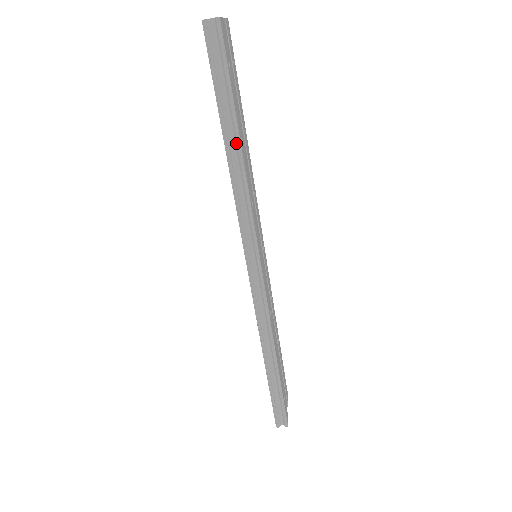
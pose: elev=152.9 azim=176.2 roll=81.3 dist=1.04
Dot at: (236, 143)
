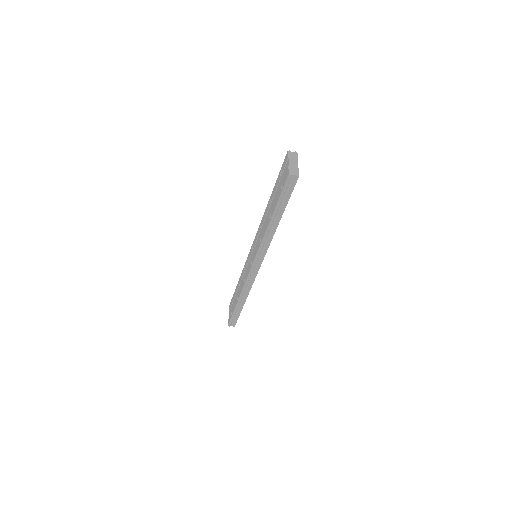
Dot at: (277, 222)
